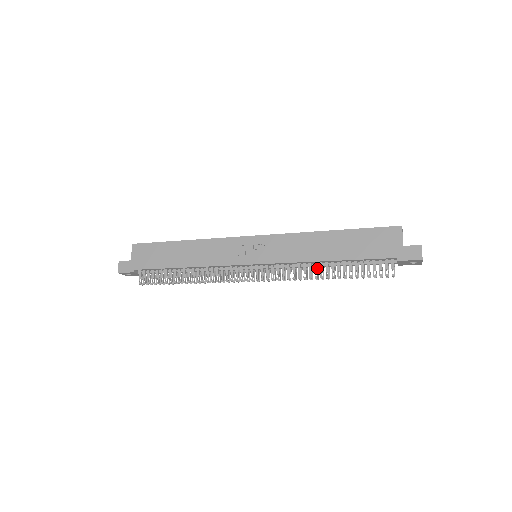
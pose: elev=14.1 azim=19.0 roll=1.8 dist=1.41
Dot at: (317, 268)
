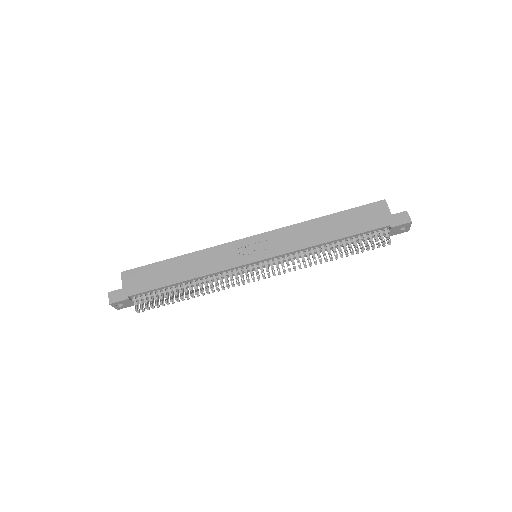
Dot at: (319, 252)
